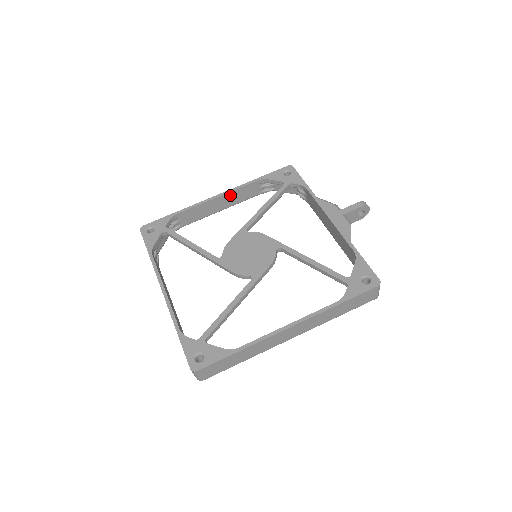
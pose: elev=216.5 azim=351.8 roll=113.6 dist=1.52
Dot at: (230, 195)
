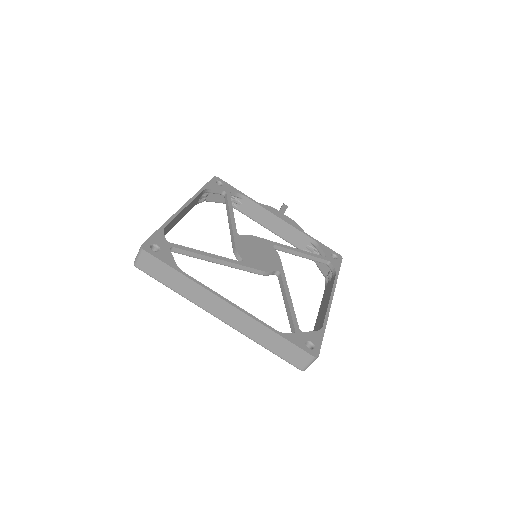
Dot at: (189, 205)
